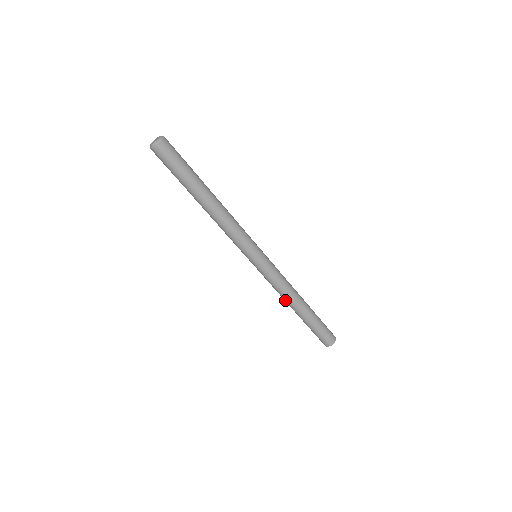
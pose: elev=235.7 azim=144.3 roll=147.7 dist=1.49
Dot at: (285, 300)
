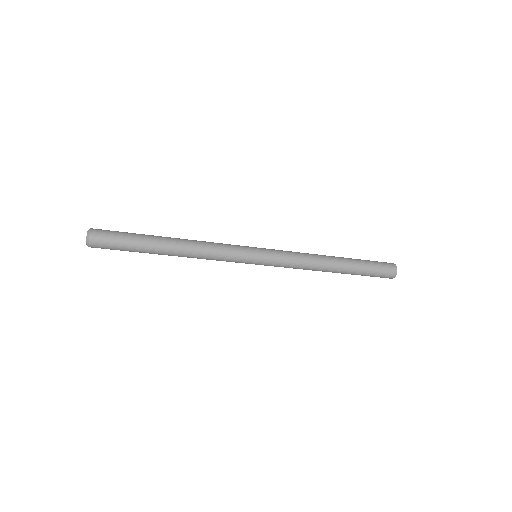
Dot at: occluded
